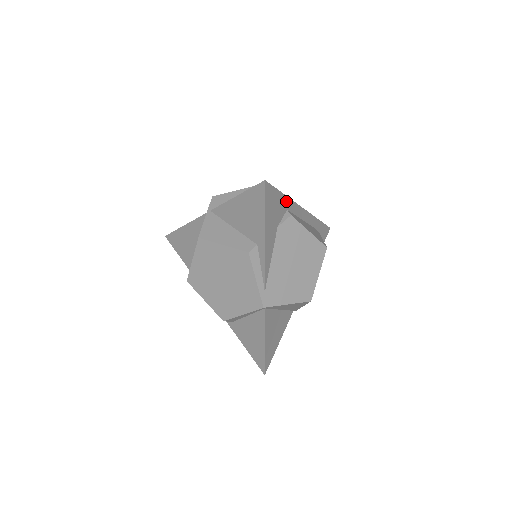
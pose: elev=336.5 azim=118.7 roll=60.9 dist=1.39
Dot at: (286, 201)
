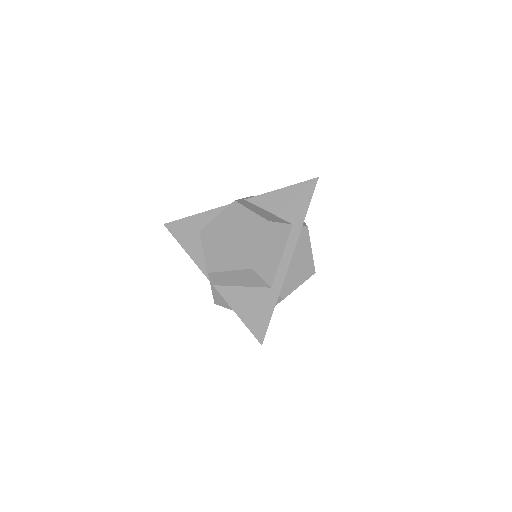
Dot at: (277, 299)
